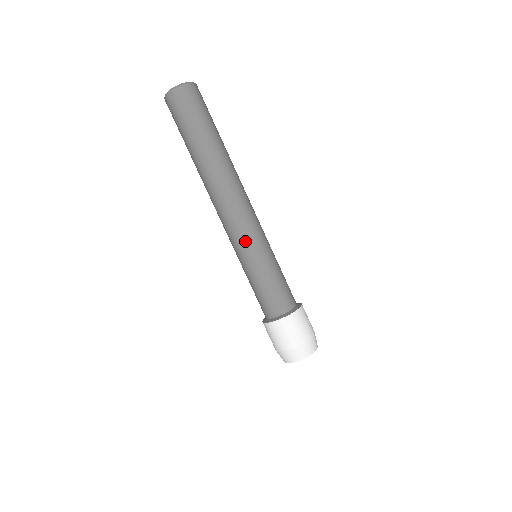
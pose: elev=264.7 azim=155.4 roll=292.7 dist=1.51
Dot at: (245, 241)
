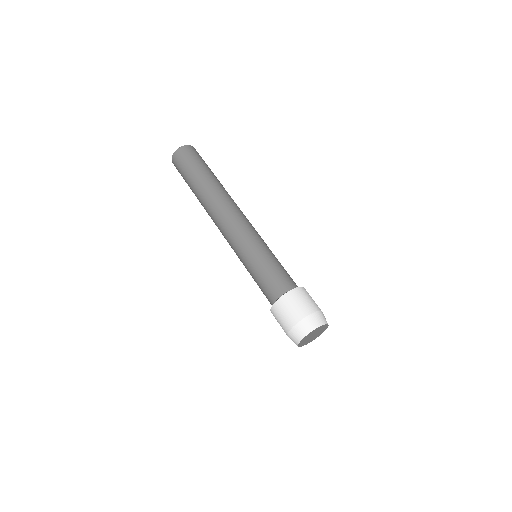
Dot at: (244, 238)
